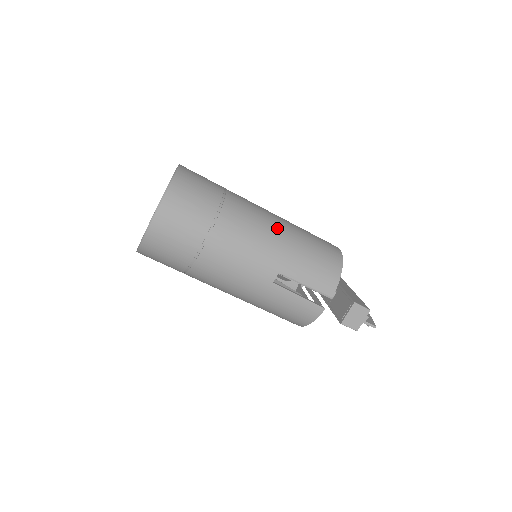
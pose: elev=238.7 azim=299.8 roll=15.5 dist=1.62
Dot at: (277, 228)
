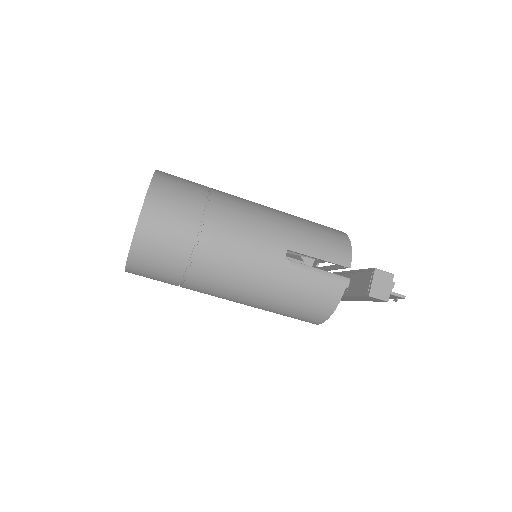
Dot at: (272, 211)
